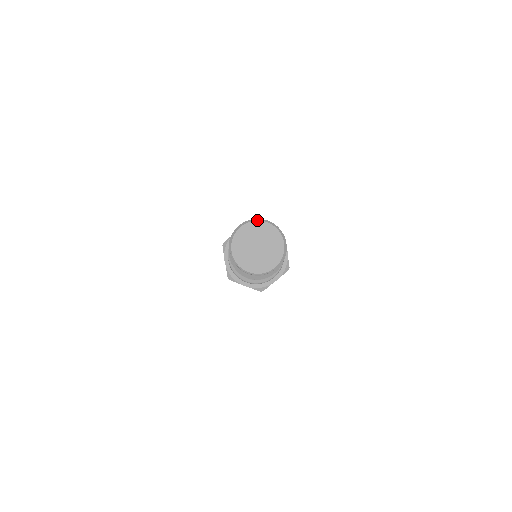
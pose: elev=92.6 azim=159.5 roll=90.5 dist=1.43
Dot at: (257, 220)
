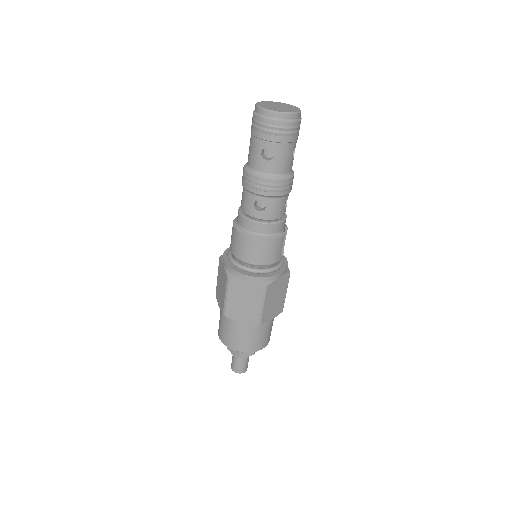
Dot at: (274, 102)
